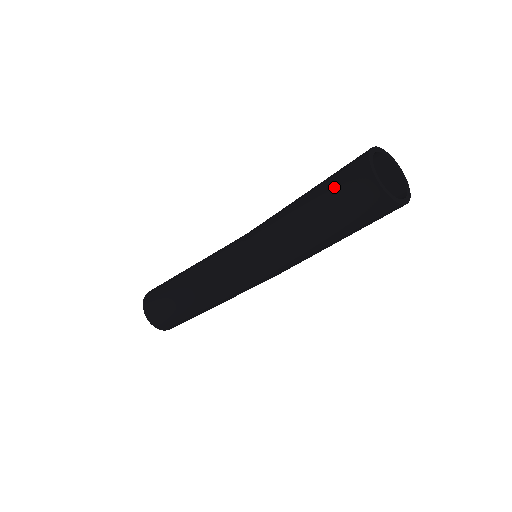
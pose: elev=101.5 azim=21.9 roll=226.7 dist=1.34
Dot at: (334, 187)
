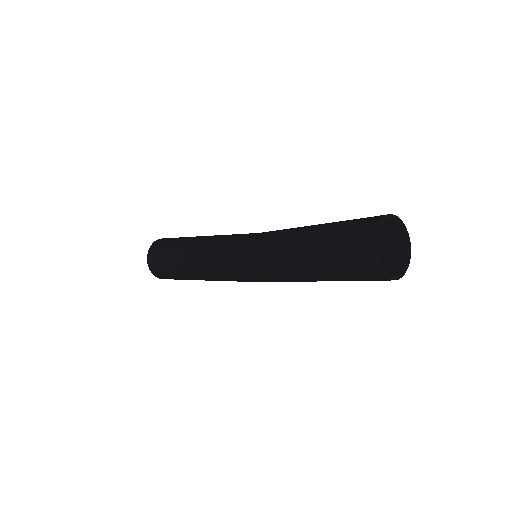
Dot at: (339, 231)
